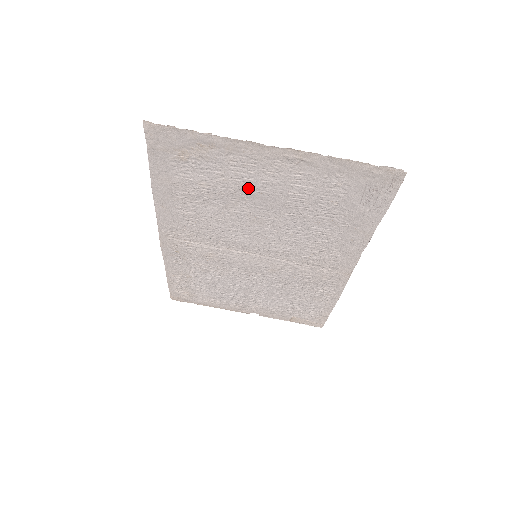
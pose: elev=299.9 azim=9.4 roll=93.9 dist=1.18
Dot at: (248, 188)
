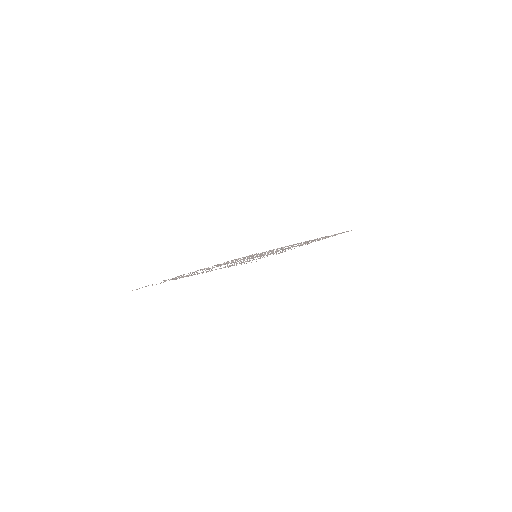
Dot at: occluded
